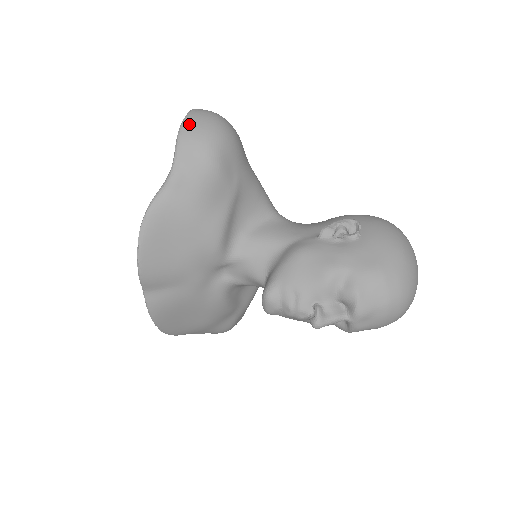
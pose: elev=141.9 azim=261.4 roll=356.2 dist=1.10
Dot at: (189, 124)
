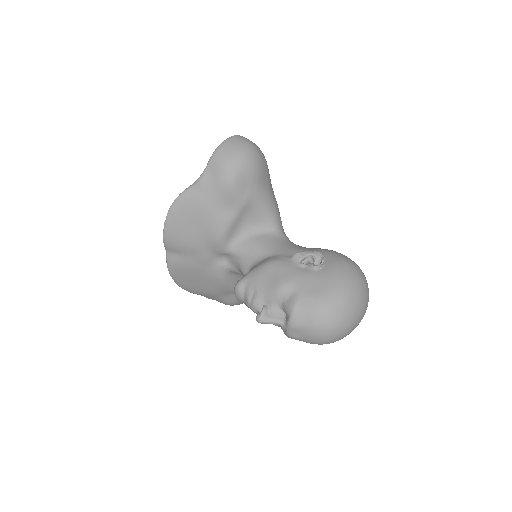
Dot at: (224, 146)
